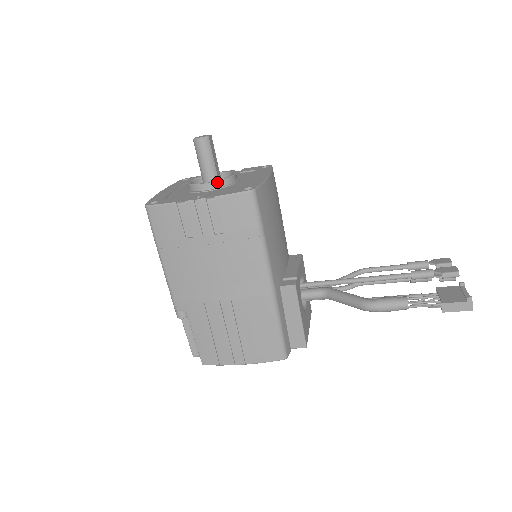
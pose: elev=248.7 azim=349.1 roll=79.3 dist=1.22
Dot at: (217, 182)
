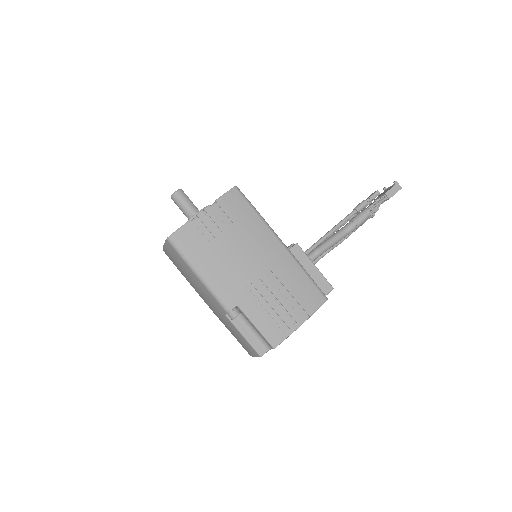
Dot at: occluded
